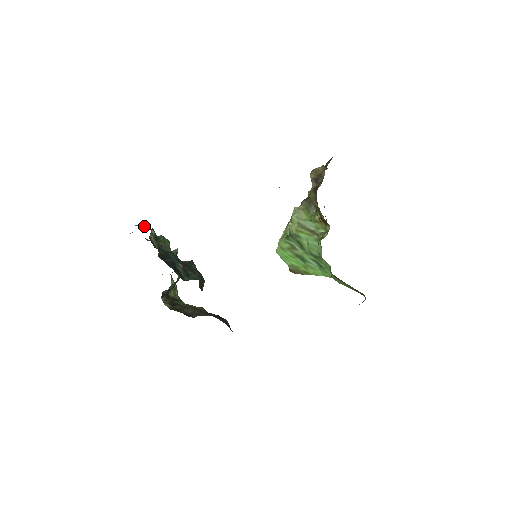
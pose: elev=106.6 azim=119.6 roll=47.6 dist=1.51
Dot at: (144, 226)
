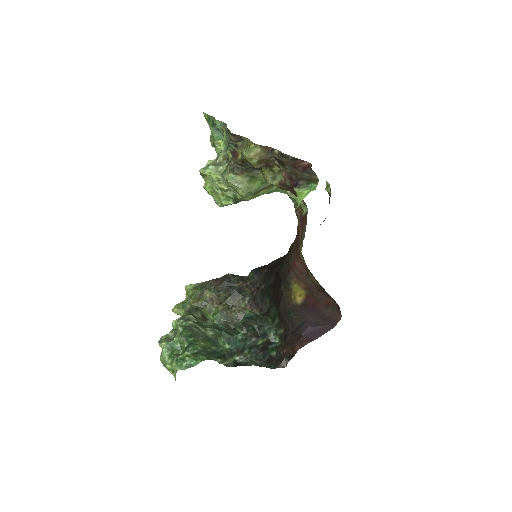
Dot at: (195, 364)
